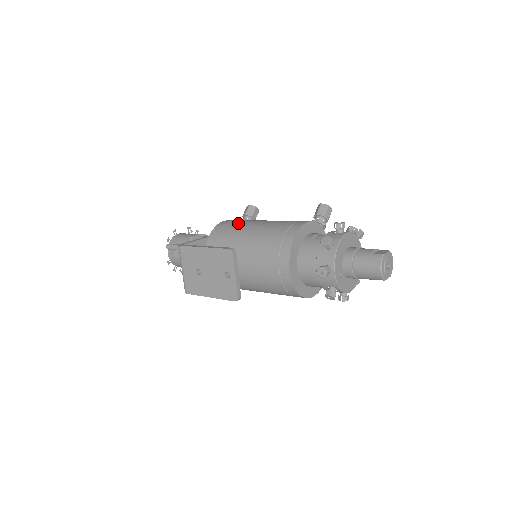
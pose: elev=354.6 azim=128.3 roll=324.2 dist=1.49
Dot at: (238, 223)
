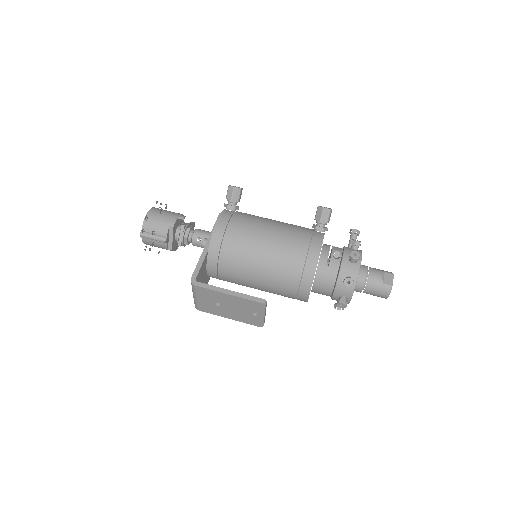
Dot at: (240, 235)
